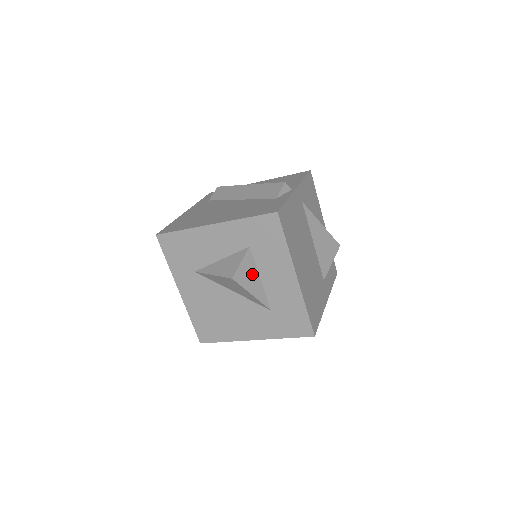
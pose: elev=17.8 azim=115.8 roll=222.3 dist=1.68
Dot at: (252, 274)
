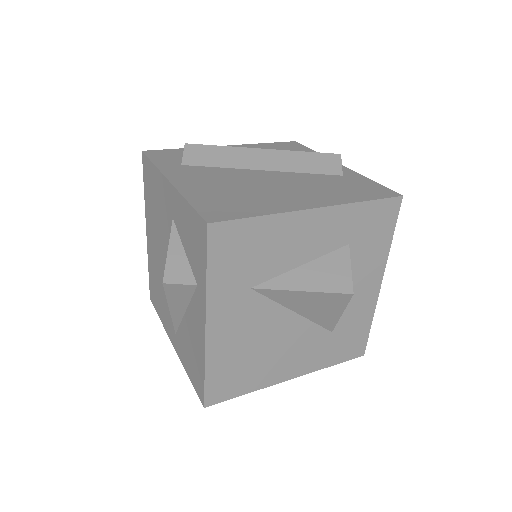
Dot at: occluded
